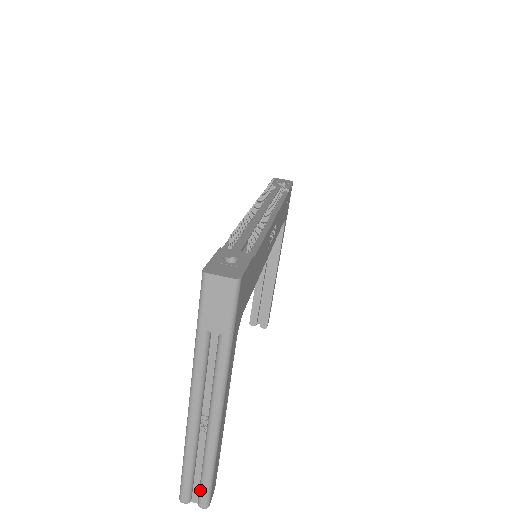
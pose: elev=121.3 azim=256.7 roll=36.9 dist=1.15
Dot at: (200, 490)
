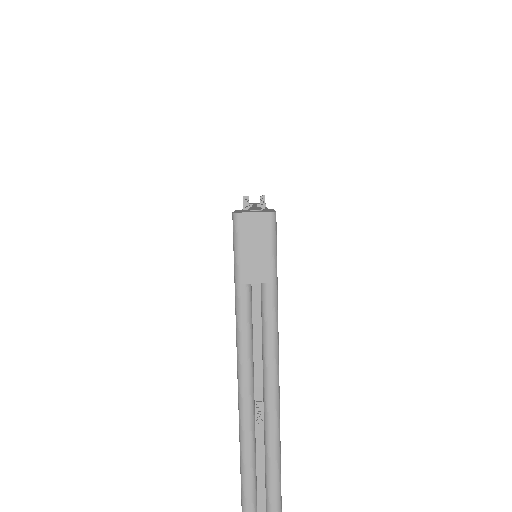
Dot at: (268, 509)
